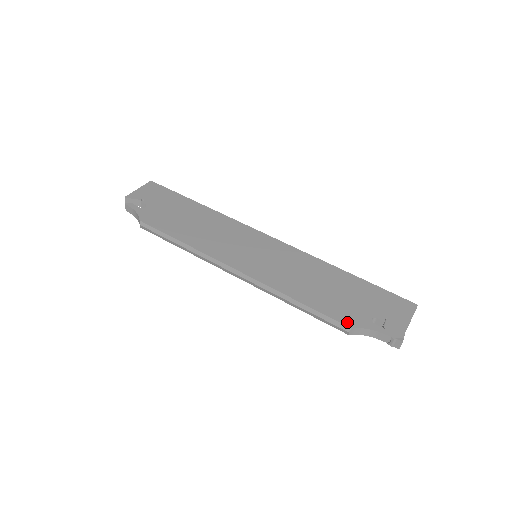
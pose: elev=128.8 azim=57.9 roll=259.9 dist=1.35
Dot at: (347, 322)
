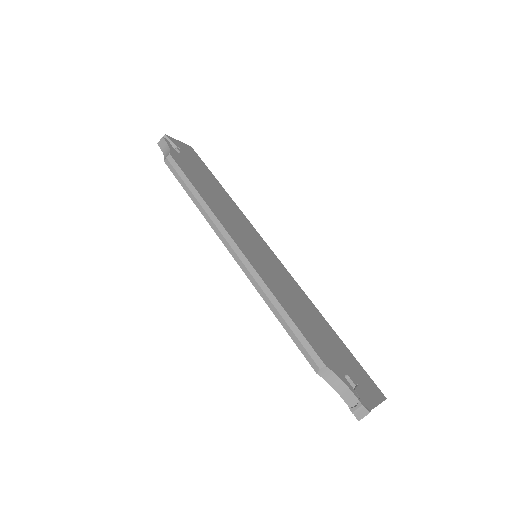
Dot at: (323, 358)
